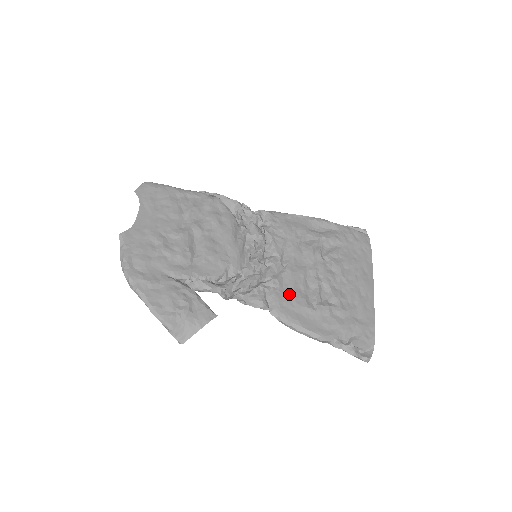
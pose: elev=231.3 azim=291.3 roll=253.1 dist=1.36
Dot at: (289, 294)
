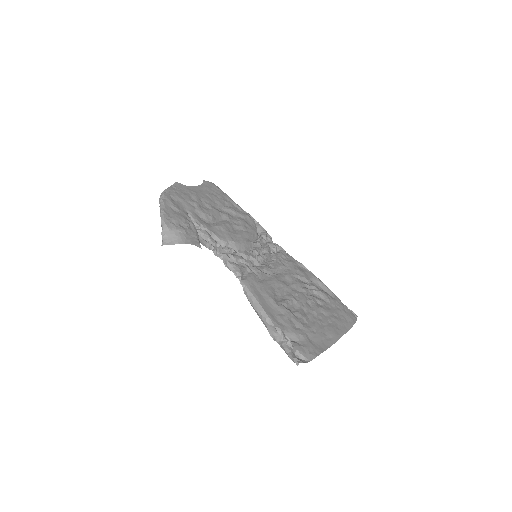
Dot at: (264, 284)
